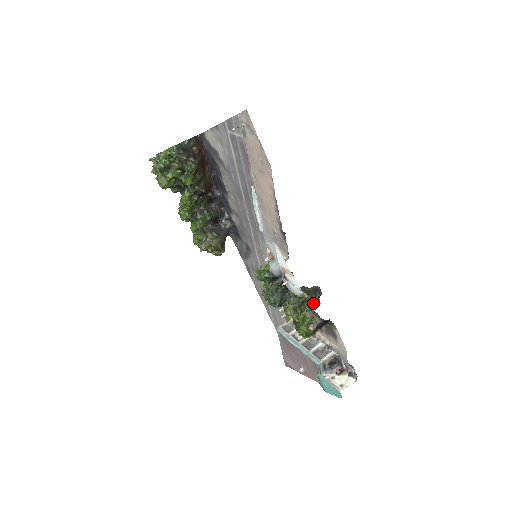
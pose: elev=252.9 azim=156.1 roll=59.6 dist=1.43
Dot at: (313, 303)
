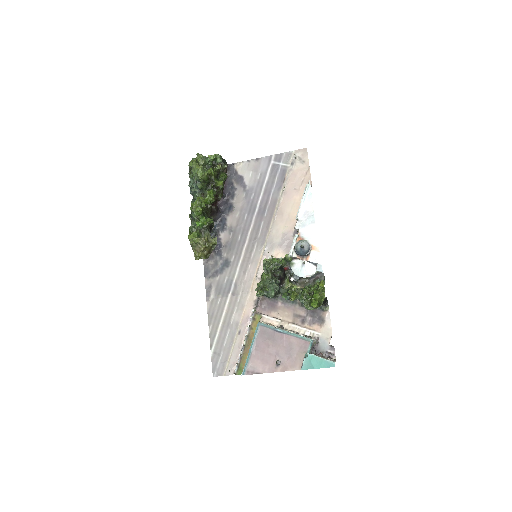
Dot at: (318, 284)
